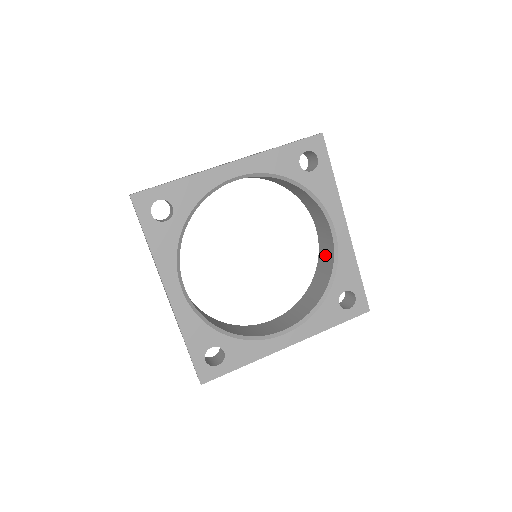
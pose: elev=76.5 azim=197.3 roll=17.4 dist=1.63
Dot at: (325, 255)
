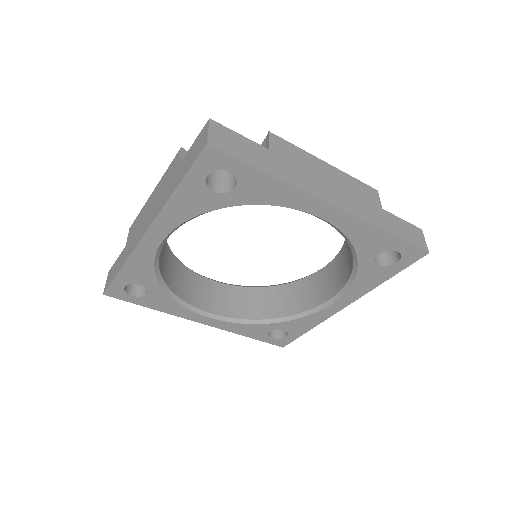
Dot at: (305, 293)
